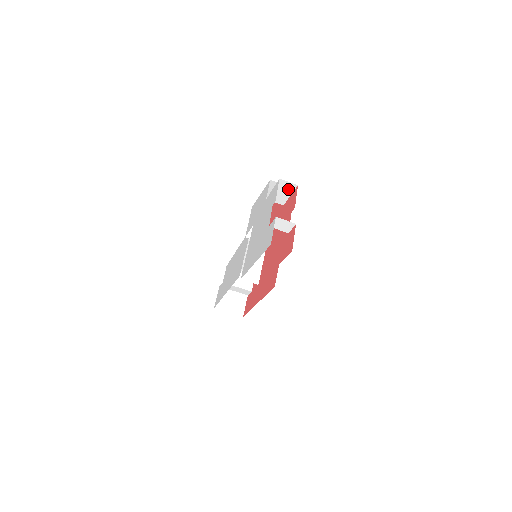
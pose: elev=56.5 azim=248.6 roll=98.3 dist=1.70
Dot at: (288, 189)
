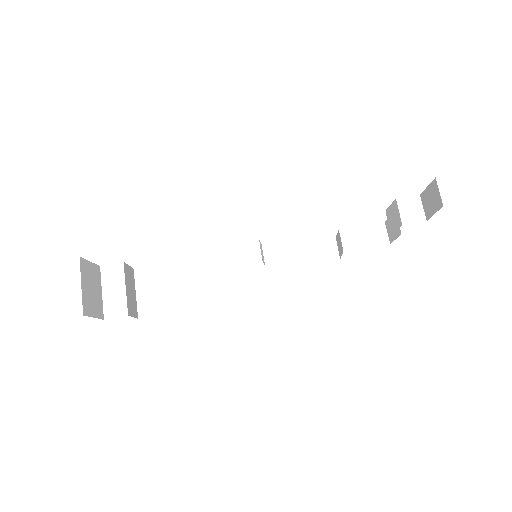
Dot at: (375, 239)
